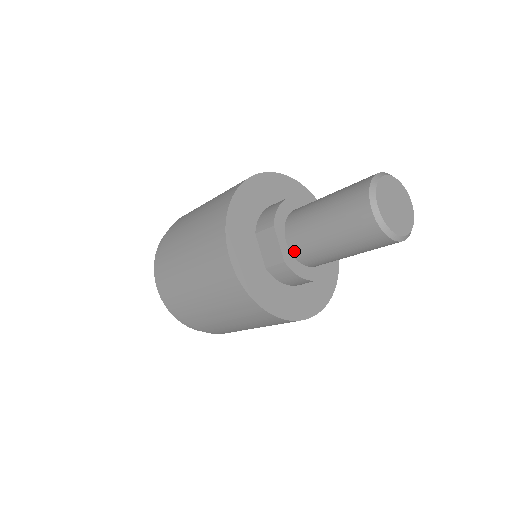
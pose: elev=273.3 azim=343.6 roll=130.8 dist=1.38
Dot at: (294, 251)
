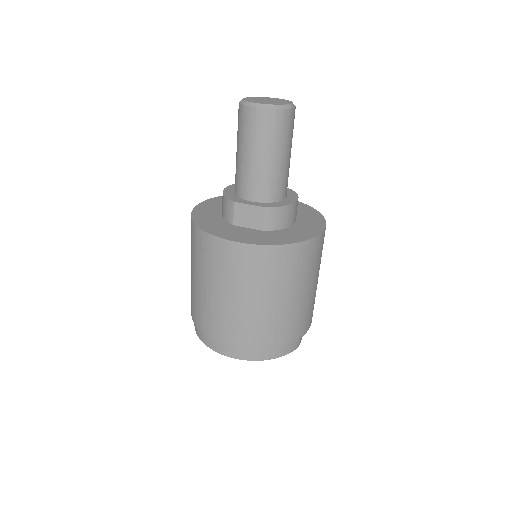
Dot at: (262, 199)
